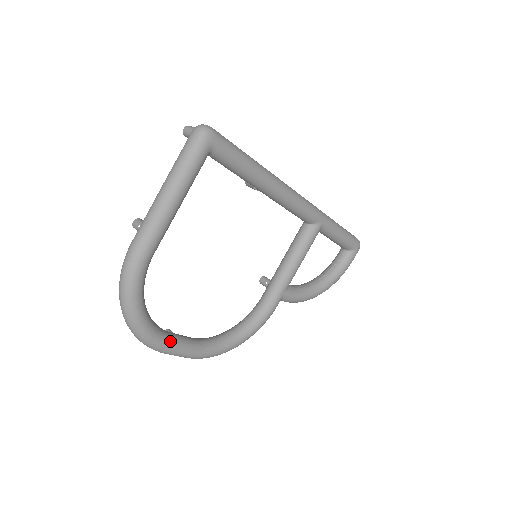
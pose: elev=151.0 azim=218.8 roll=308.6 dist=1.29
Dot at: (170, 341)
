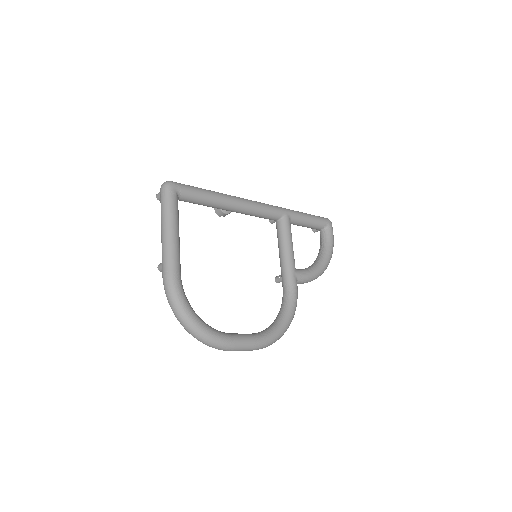
Dot at: (231, 336)
